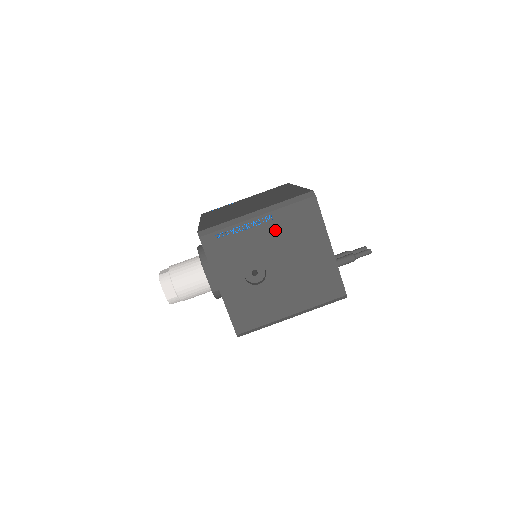
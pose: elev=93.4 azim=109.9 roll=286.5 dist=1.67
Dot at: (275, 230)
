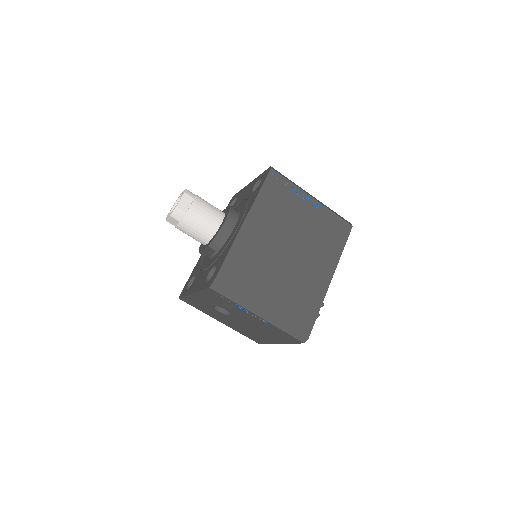
Dot at: (260, 323)
